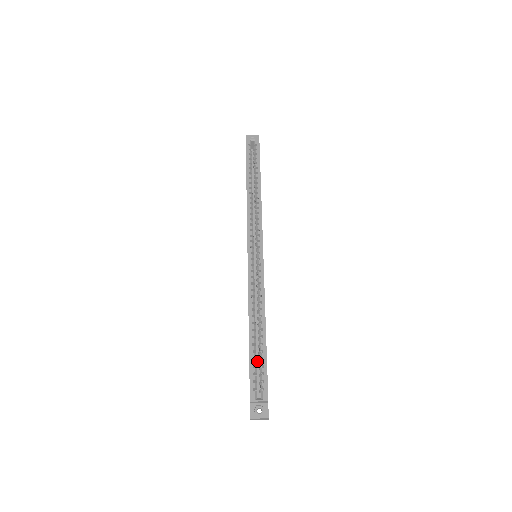
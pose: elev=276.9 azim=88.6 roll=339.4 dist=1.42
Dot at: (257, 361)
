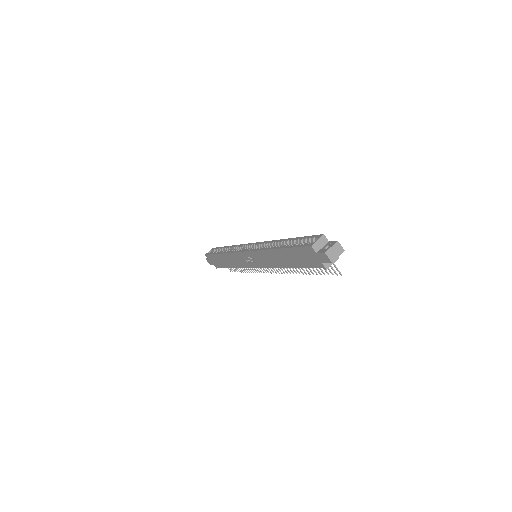
Dot at: occluded
